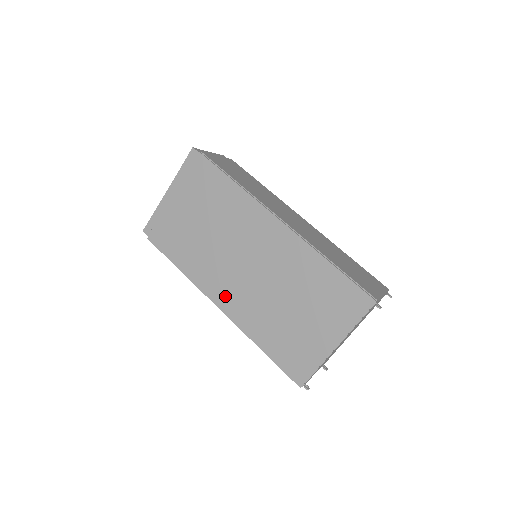
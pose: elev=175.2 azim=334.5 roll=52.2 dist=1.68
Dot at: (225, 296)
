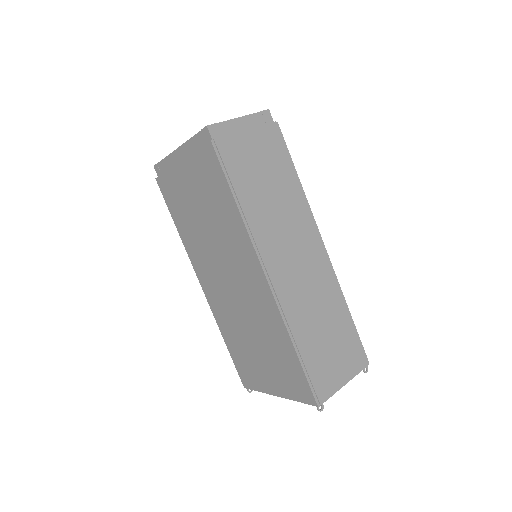
Dot at: (208, 285)
